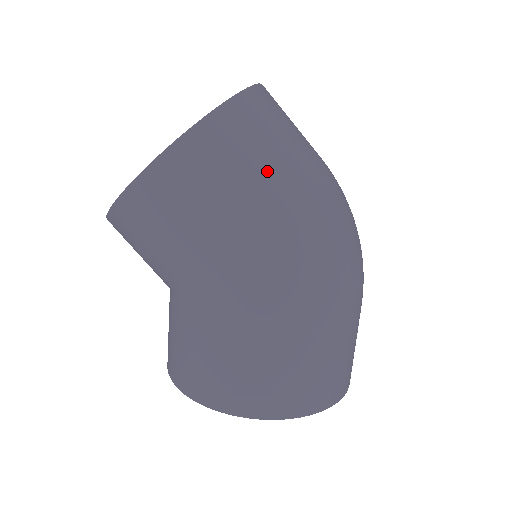
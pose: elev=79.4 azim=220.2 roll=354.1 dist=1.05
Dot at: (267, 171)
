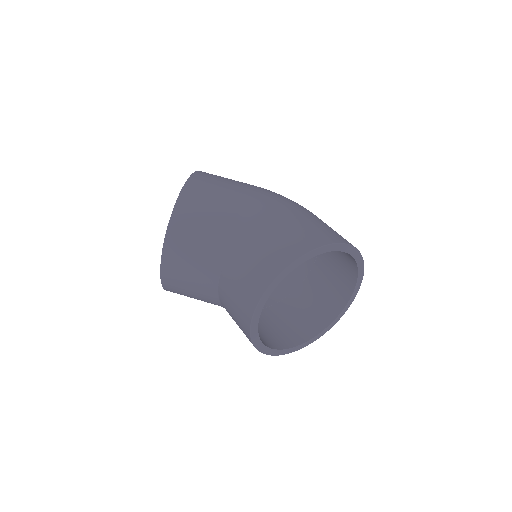
Dot at: occluded
